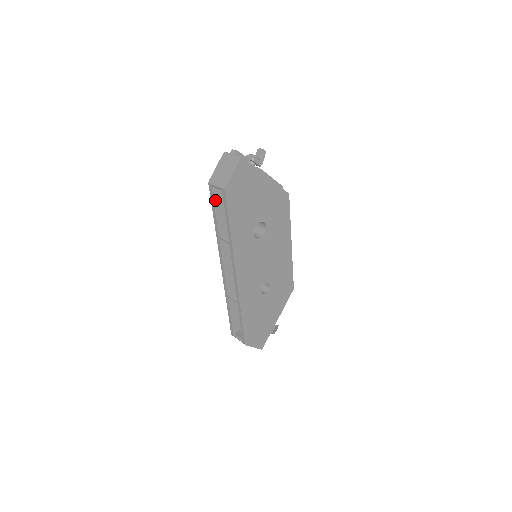
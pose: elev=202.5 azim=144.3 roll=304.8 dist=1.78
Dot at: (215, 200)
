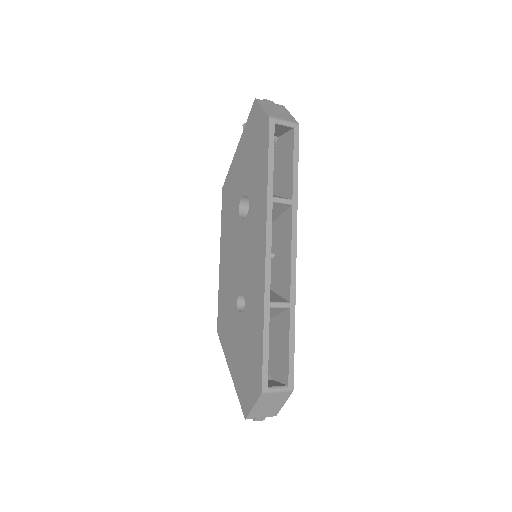
Dot at: (272, 143)
